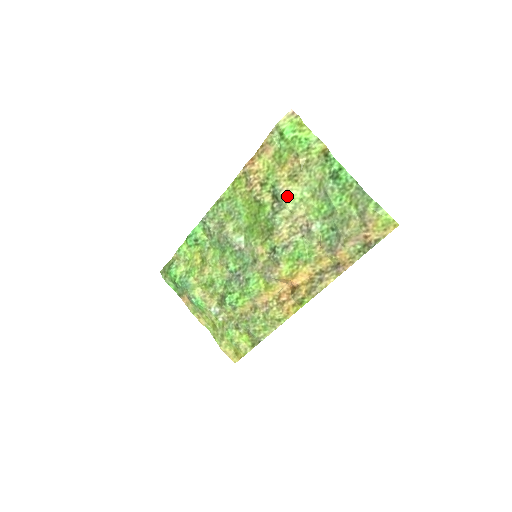
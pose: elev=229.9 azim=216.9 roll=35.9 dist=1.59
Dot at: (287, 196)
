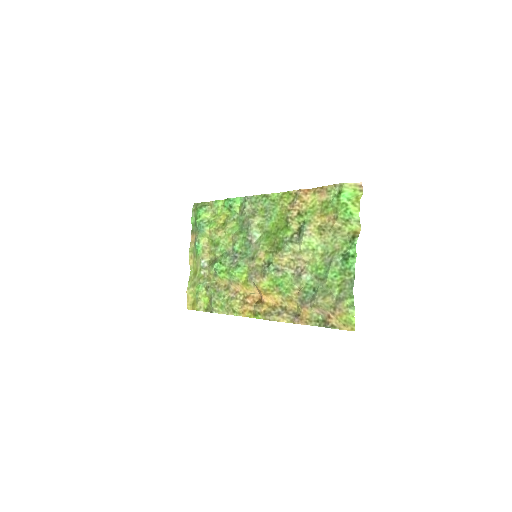
Dot at: (307, 238)
